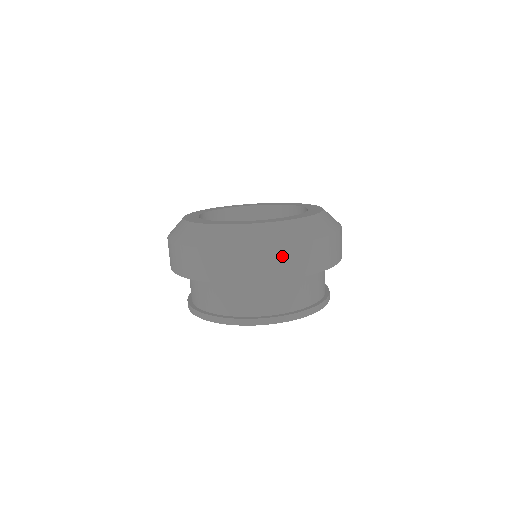
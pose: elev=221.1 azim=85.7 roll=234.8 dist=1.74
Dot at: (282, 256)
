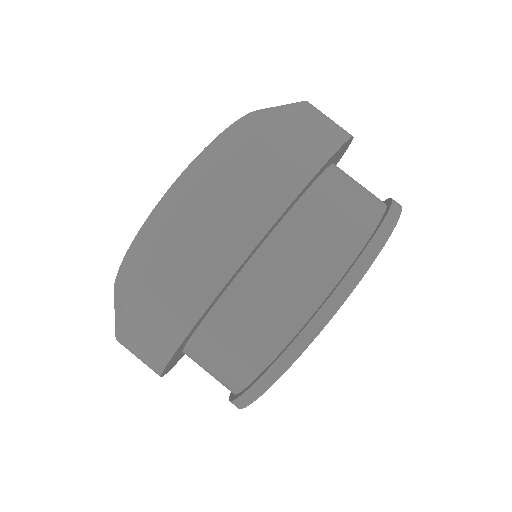
Dot at: (206, 226)
